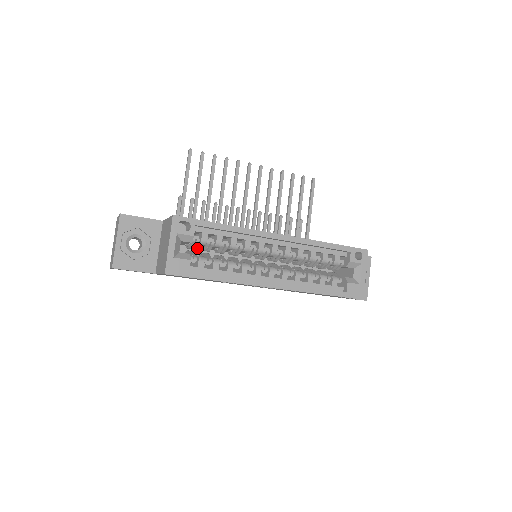
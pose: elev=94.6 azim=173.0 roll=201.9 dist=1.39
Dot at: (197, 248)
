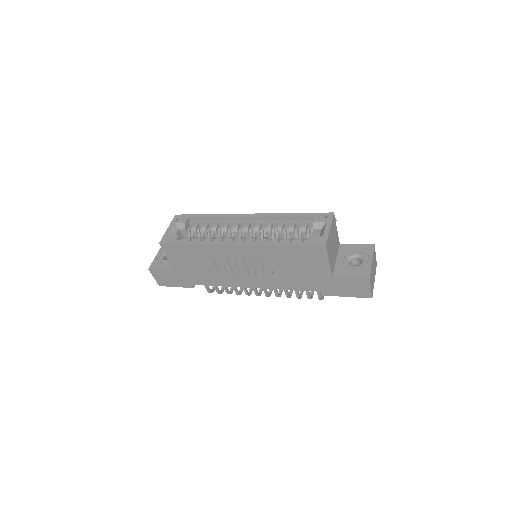
Dot at: occluded
